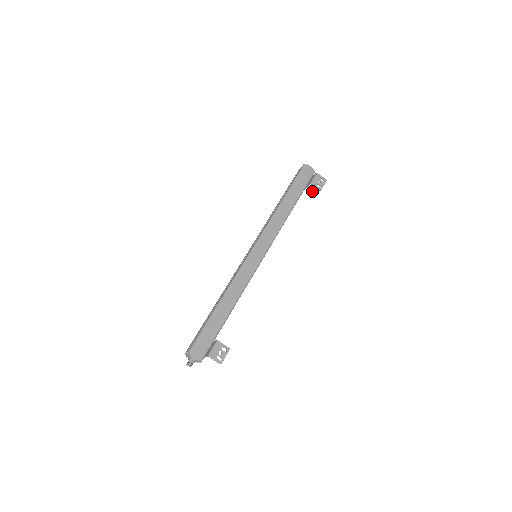
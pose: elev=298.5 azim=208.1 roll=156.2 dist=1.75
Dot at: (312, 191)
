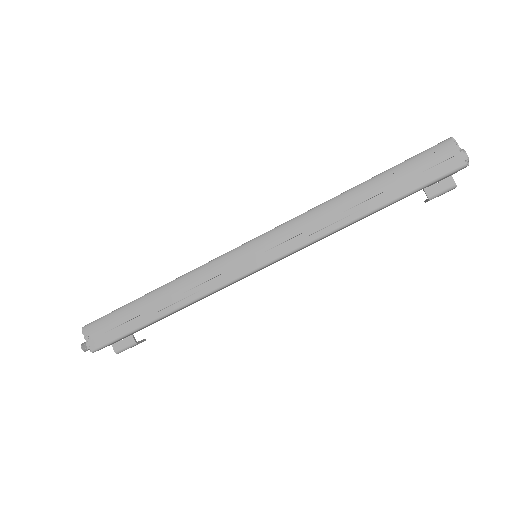
Dot at: occluded
